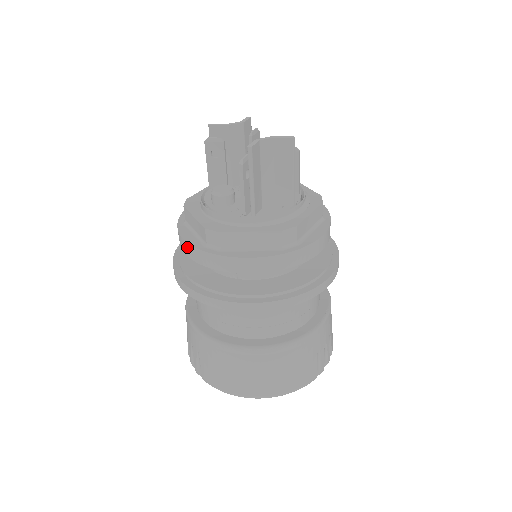
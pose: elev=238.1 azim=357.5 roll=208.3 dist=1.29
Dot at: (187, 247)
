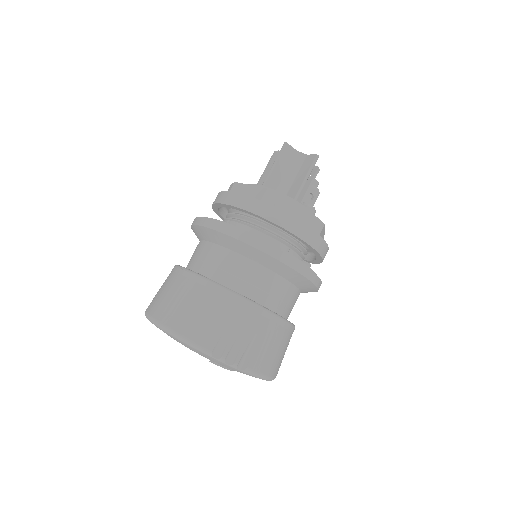
Dot at: occluded
